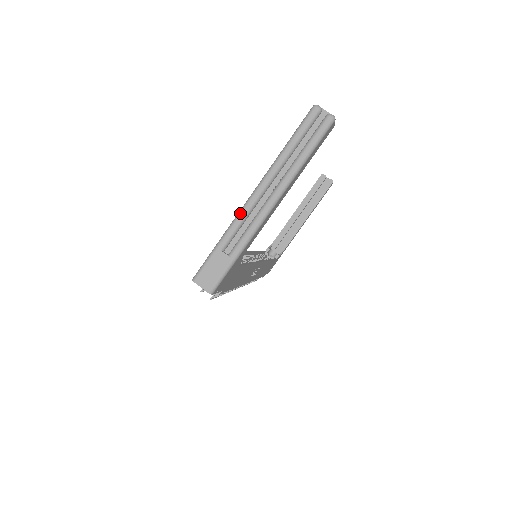
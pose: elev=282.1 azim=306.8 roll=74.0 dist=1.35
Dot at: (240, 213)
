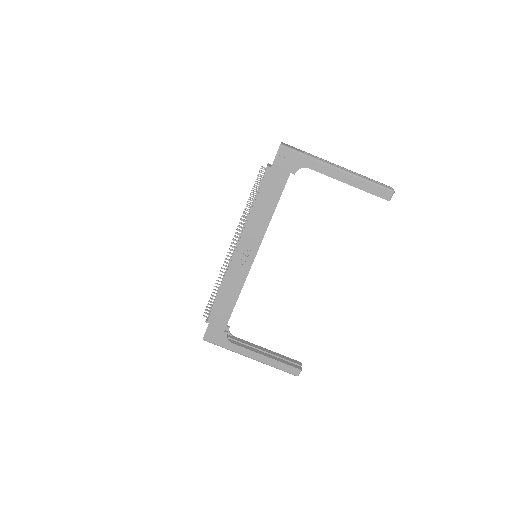
Dot at: (326, 160)
